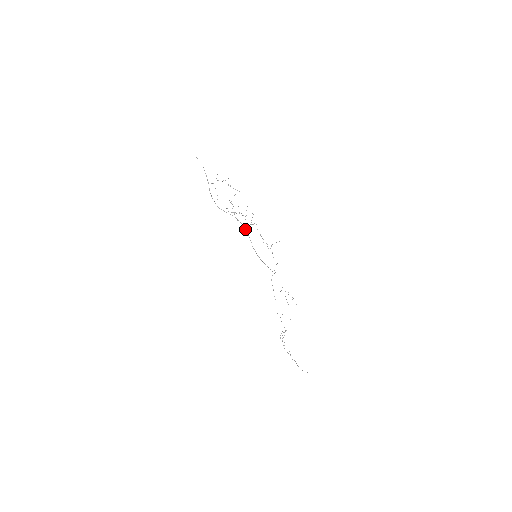
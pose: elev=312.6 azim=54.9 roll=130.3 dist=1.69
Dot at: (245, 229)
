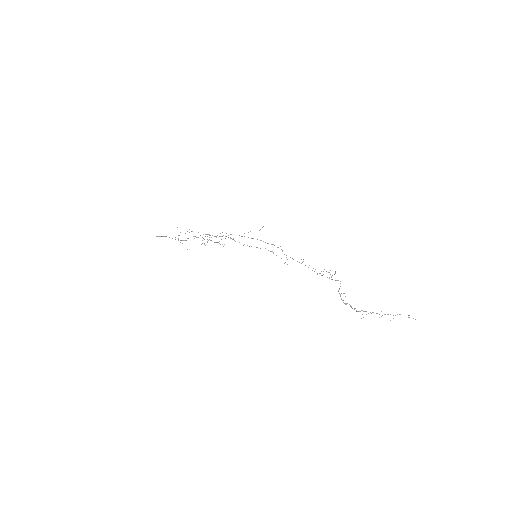
Dot at: occluded
